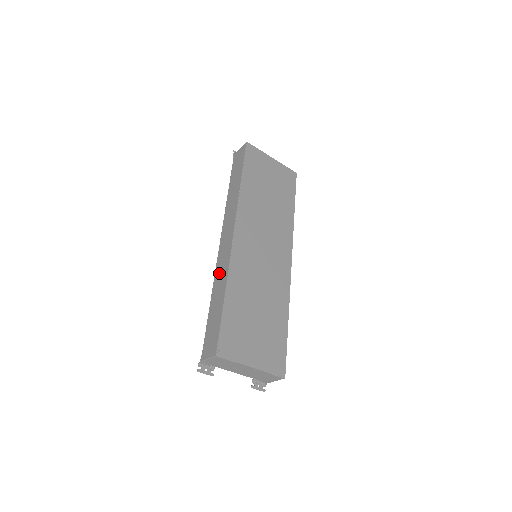
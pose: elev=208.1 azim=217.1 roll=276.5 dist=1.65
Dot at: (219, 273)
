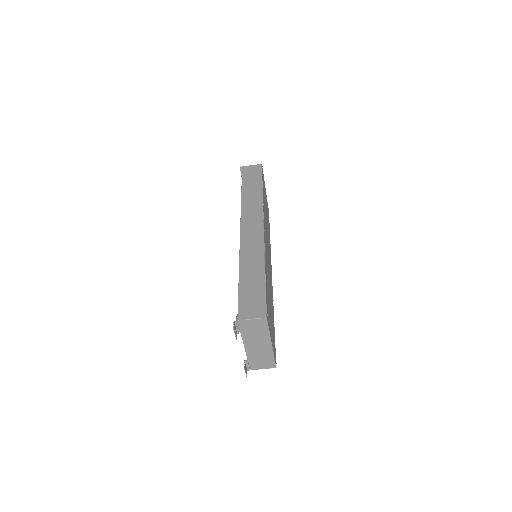
Dot at: (249, 252)
